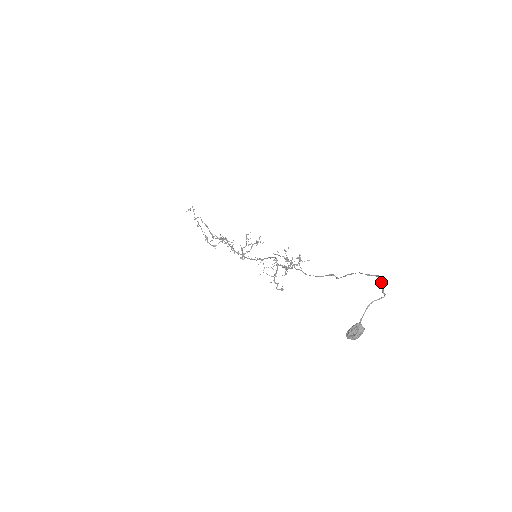
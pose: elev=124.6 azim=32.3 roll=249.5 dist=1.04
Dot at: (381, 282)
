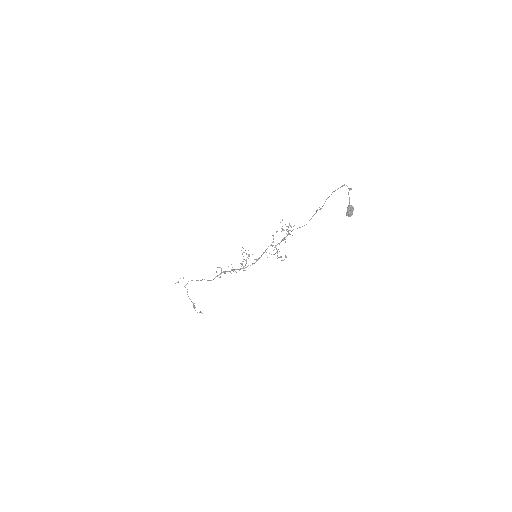
Dot at: occluded
